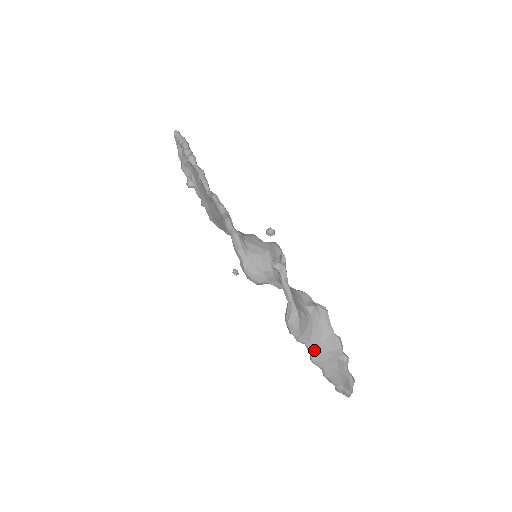
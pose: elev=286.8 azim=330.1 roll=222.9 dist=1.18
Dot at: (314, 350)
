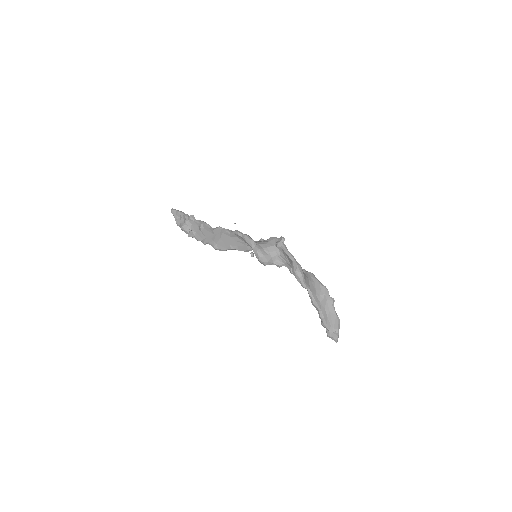
Dot at: (313, 294)
